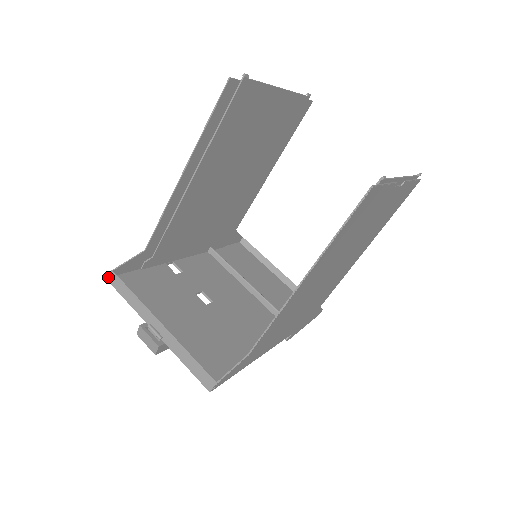
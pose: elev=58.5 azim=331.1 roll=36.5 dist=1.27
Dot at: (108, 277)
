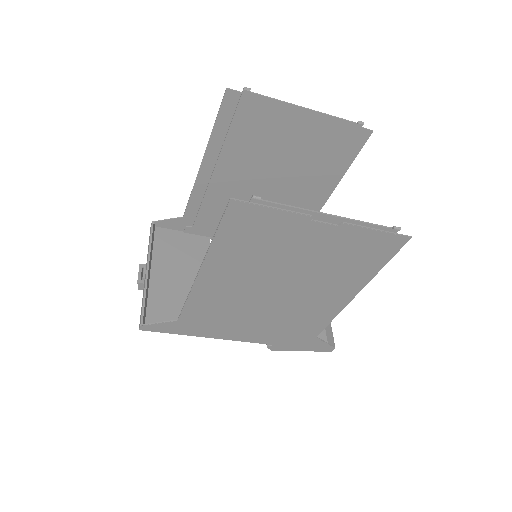
Dot at: occluded
